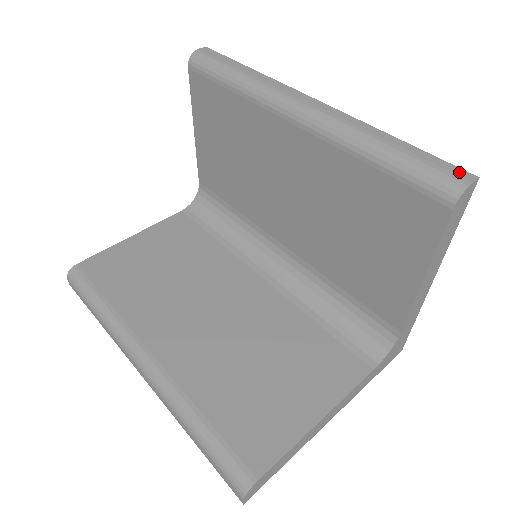
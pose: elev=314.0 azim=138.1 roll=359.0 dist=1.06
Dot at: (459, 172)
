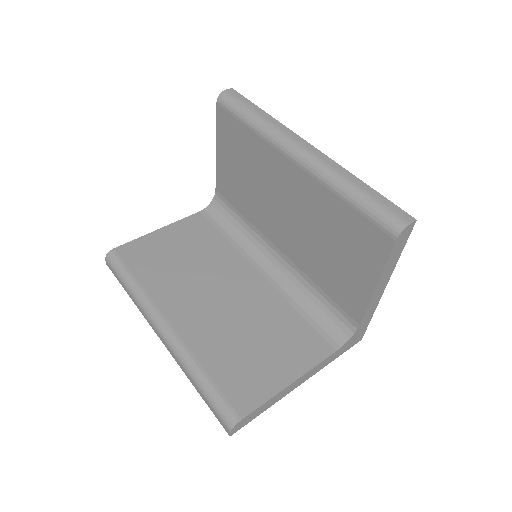
Dot at: (403, 214)
